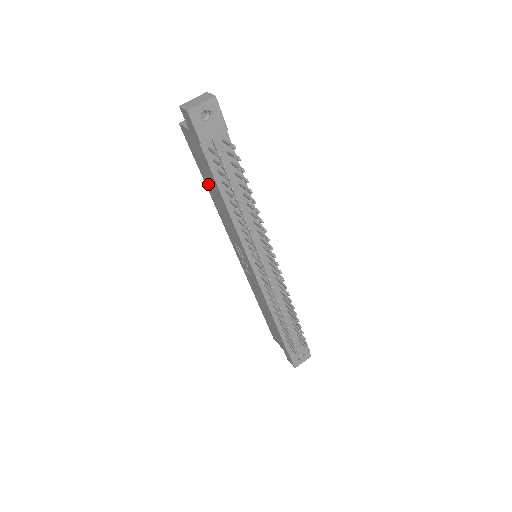
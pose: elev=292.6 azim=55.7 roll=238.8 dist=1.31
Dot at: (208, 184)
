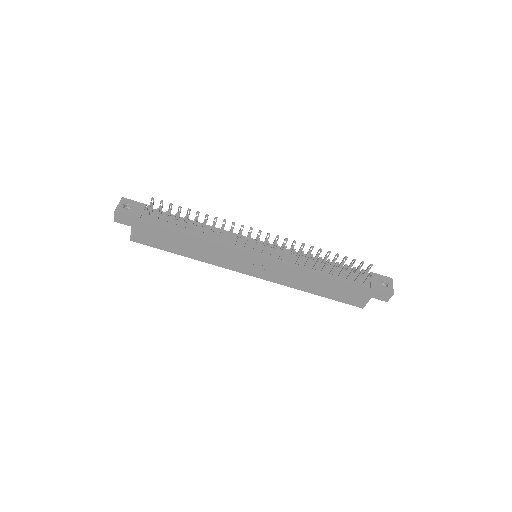
Dot at: (178, 249)
